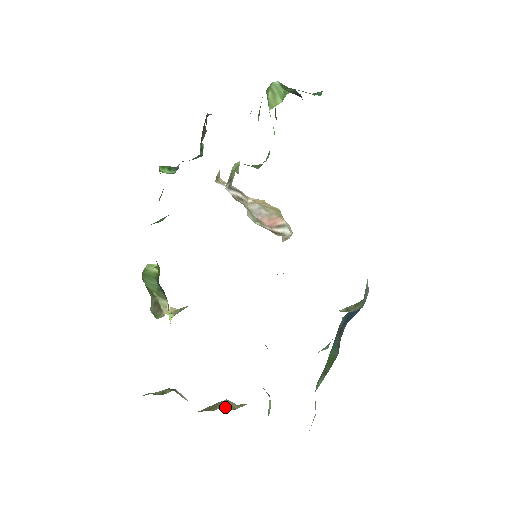
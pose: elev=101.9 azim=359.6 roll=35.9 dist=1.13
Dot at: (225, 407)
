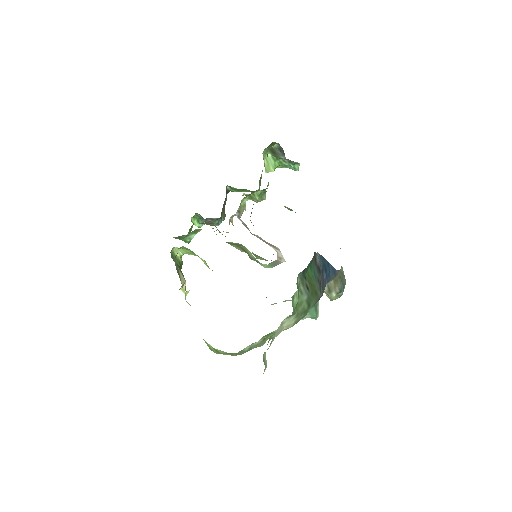
Dot at: occluded
